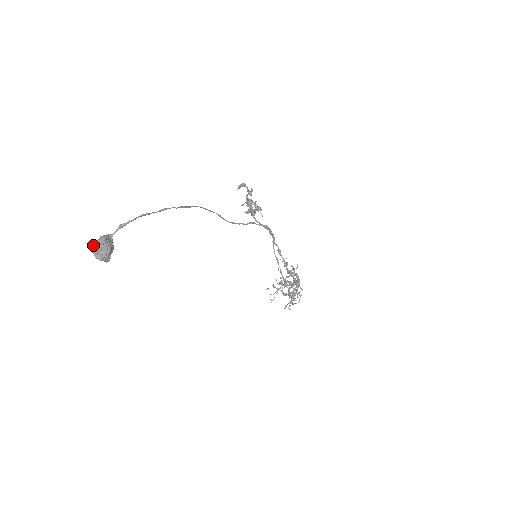
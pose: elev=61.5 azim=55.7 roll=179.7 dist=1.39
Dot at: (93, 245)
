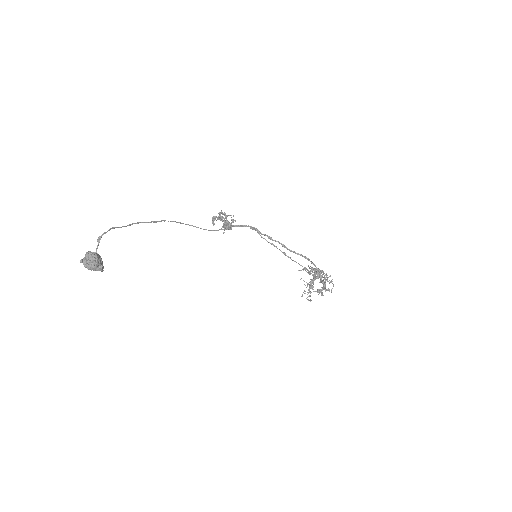
Dot at: (82, 260)
